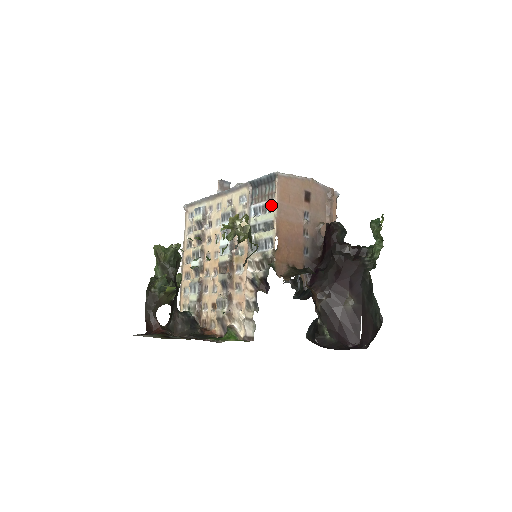
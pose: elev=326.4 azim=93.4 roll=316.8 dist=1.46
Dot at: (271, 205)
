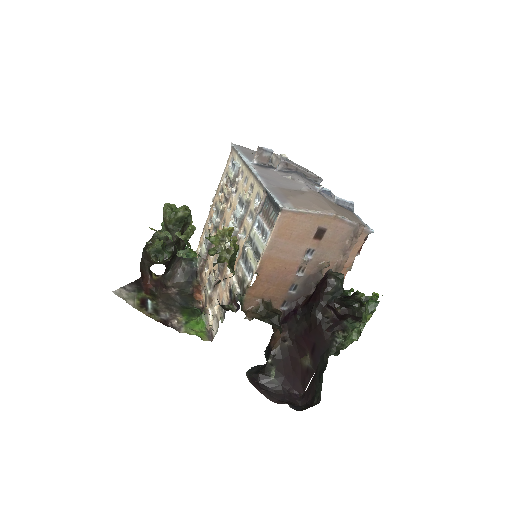
Dot at: (266, 236)
